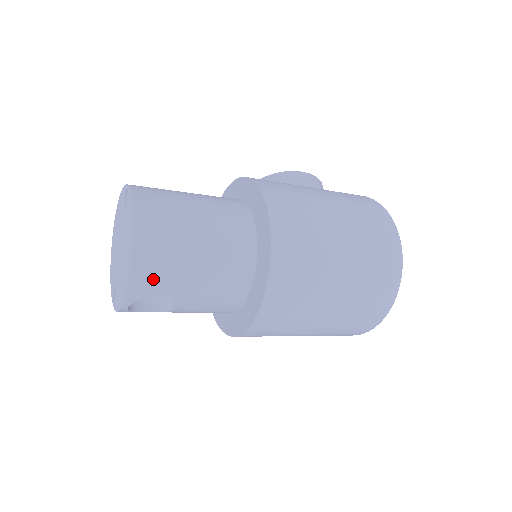
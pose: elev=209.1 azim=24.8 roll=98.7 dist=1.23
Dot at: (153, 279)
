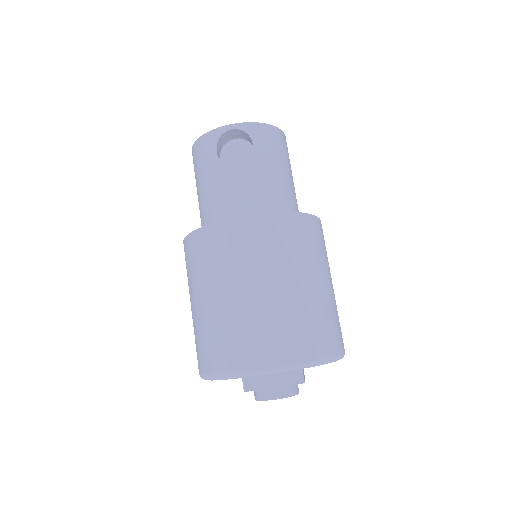
Dot at: (266, 139)
